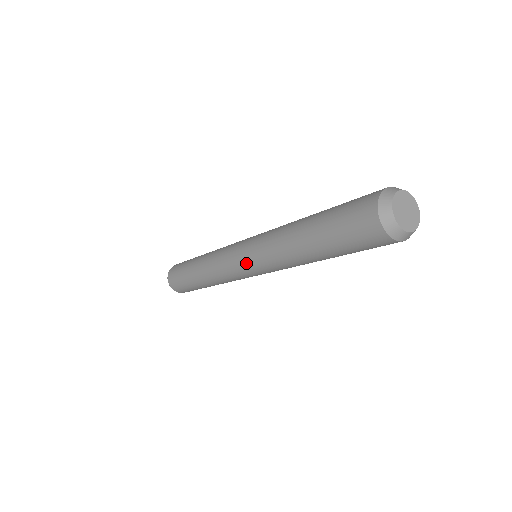
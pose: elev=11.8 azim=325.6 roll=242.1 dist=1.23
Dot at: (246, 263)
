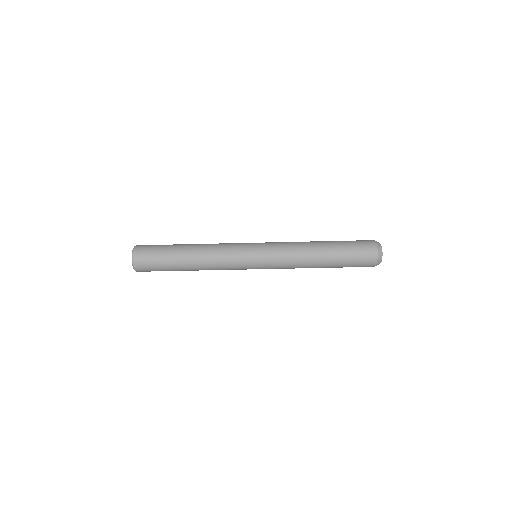
Dot at: (261, 248)
